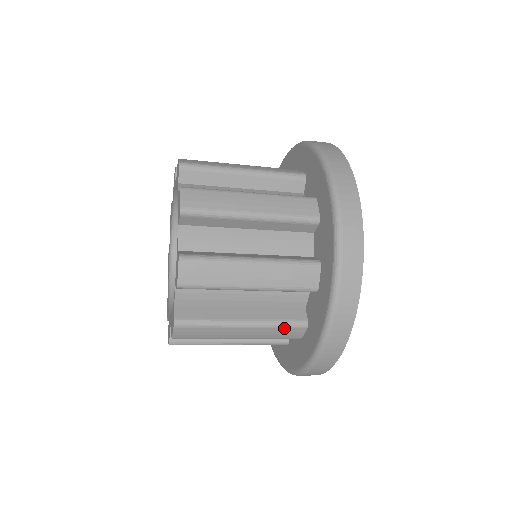
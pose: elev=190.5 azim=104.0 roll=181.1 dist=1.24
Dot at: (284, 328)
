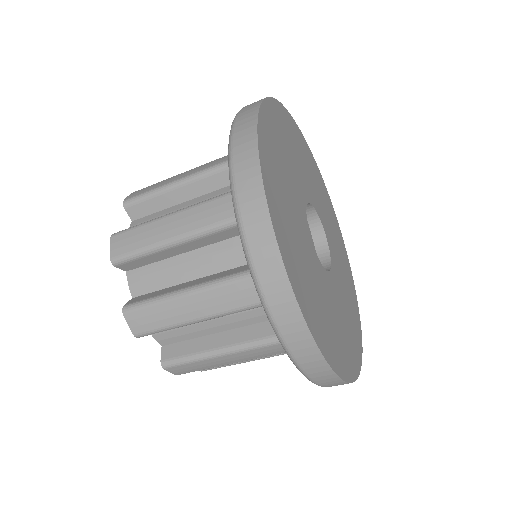
Dot at: (271, 345)
